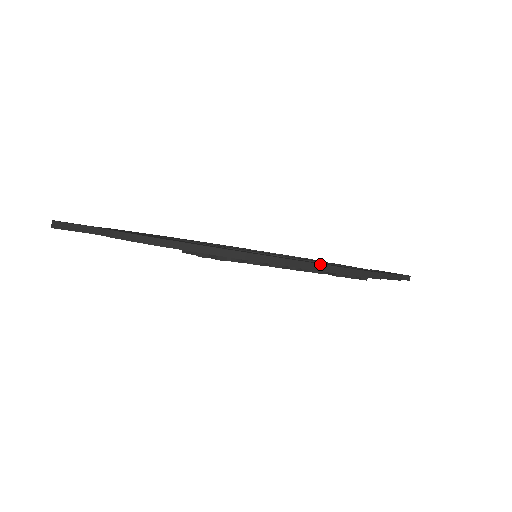
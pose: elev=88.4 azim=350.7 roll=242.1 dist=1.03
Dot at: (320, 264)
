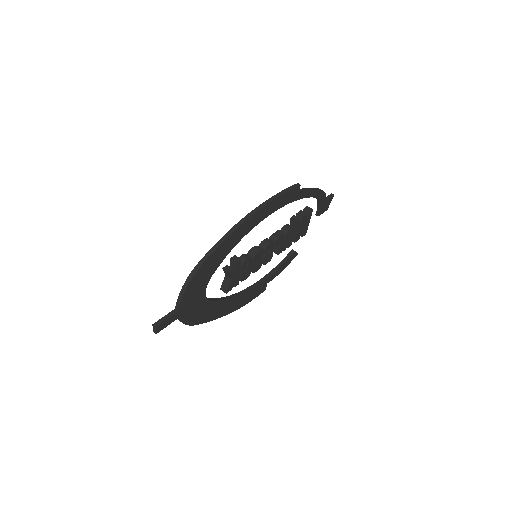
Dot at: (266, 201)
